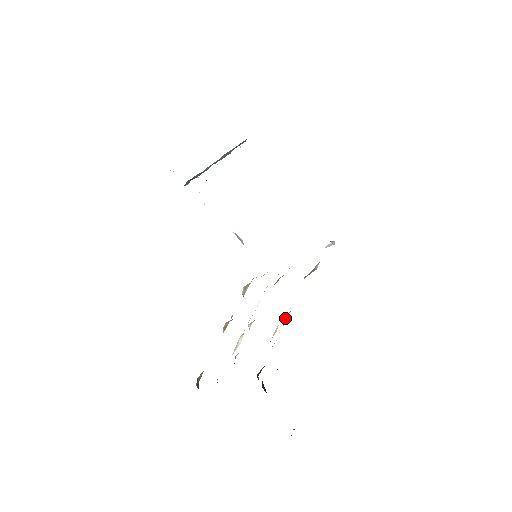
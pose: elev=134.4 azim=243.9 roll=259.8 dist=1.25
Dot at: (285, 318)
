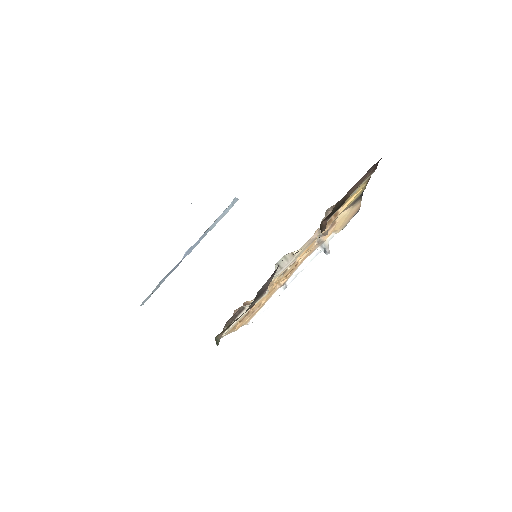
Dot at: occluded
